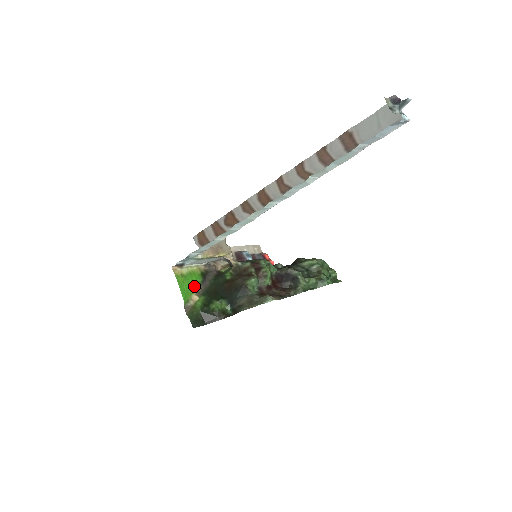
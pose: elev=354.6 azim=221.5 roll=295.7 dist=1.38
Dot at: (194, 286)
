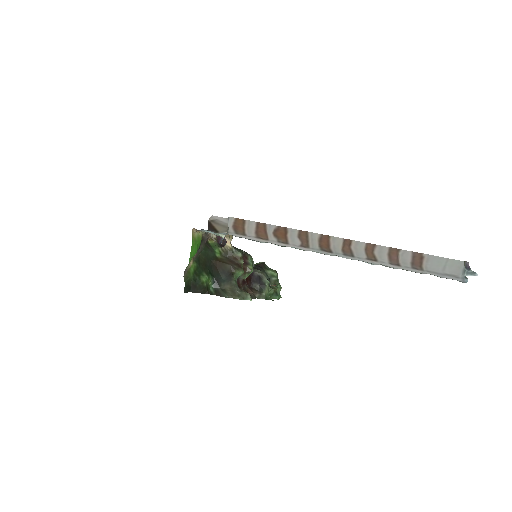
Dot at: (196, 252)
